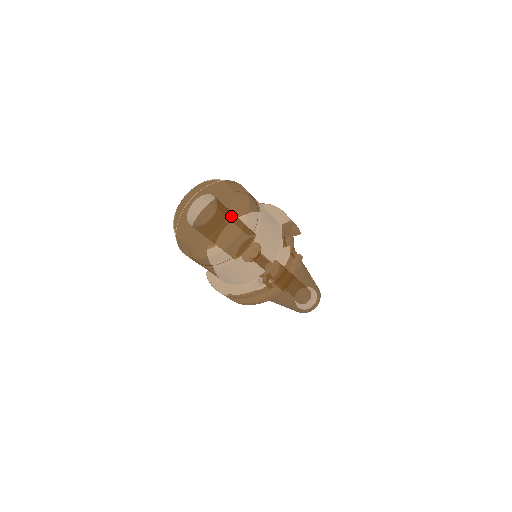
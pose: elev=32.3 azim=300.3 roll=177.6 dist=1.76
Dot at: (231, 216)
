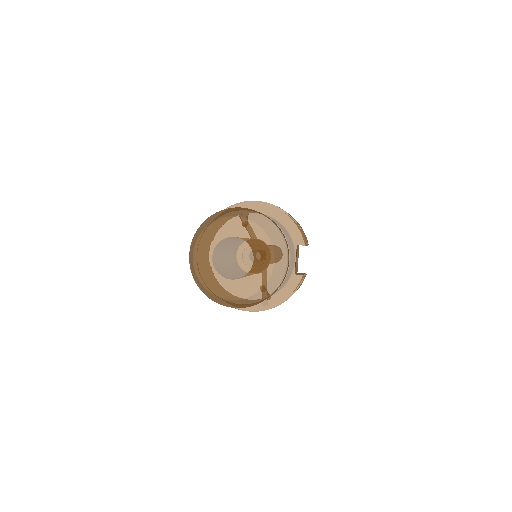
Dot at: (269, 282)
